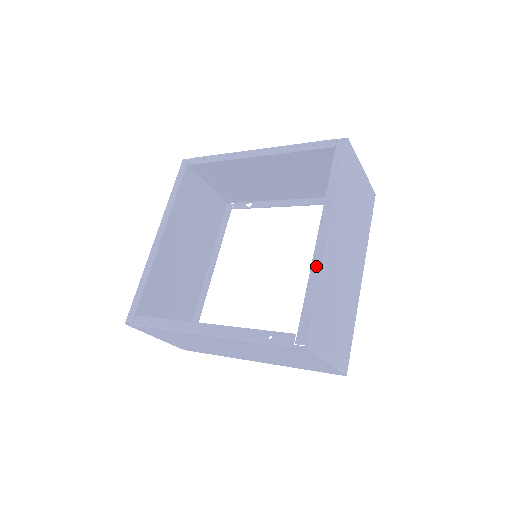
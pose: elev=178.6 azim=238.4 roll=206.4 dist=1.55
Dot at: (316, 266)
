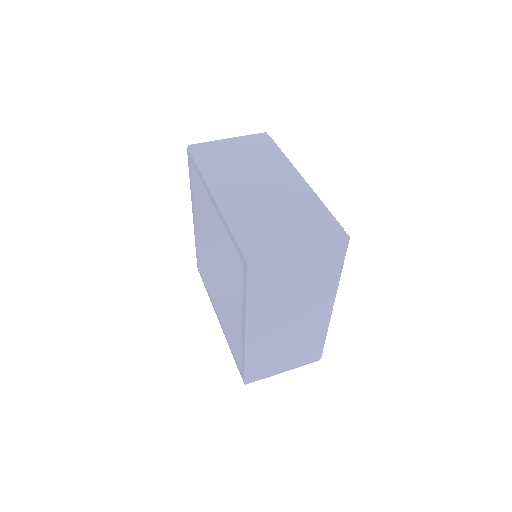
Dot at: (243, 347)
